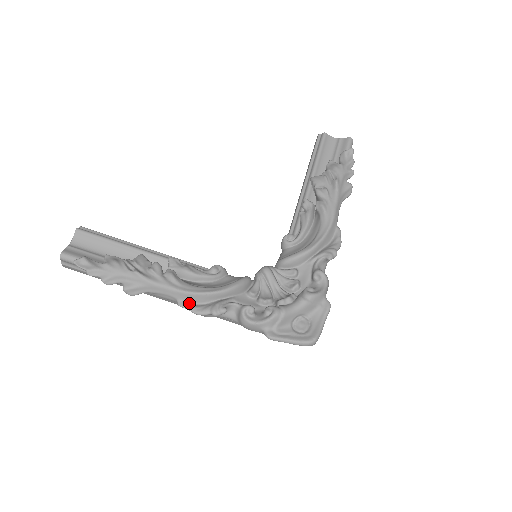
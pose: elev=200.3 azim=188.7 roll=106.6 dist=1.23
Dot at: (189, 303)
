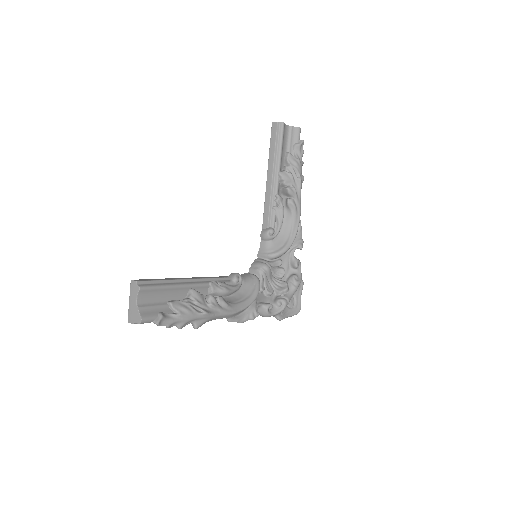
Dot at: (234, 317)
